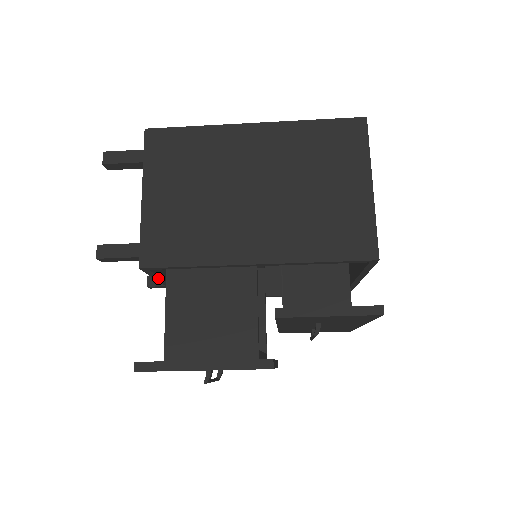
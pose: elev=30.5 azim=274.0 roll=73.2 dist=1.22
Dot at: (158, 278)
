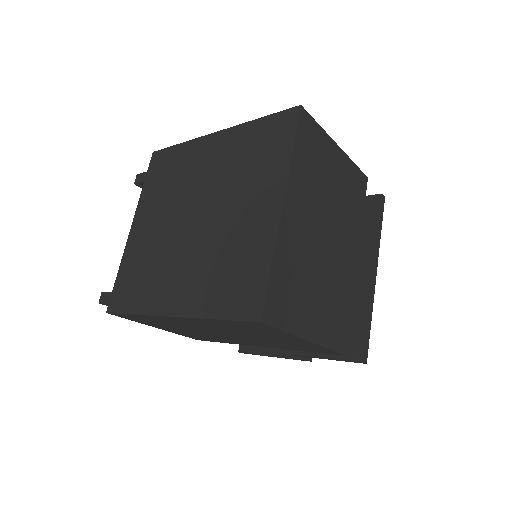
Dot at: occluded
